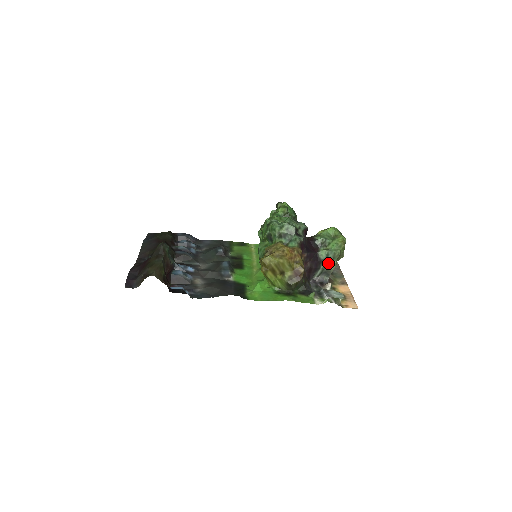
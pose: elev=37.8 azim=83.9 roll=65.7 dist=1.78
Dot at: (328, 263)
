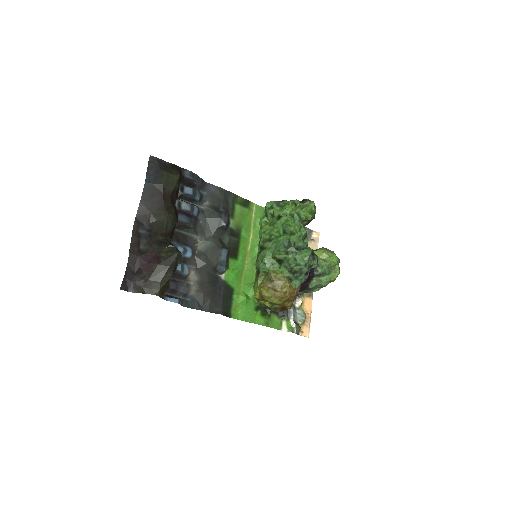
Dot at: (312, 290)
